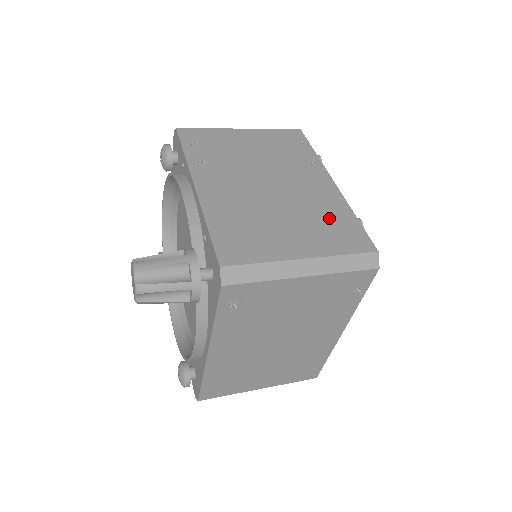
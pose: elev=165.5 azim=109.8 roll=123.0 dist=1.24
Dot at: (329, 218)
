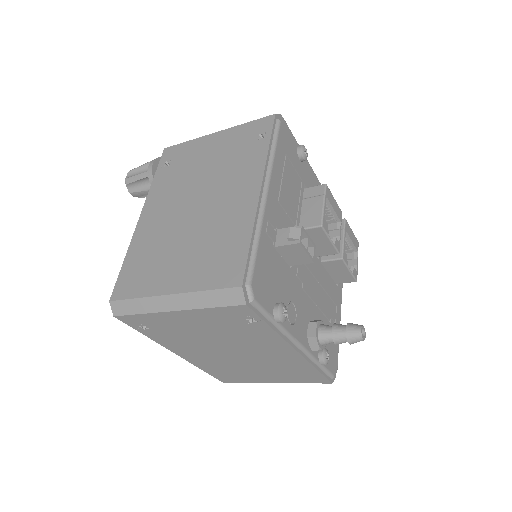
Dot at: occluded
